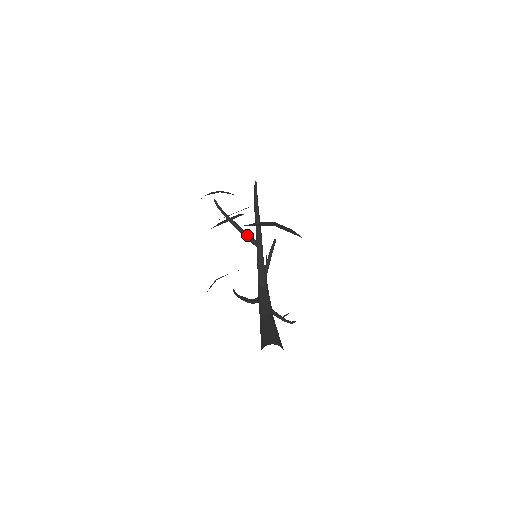
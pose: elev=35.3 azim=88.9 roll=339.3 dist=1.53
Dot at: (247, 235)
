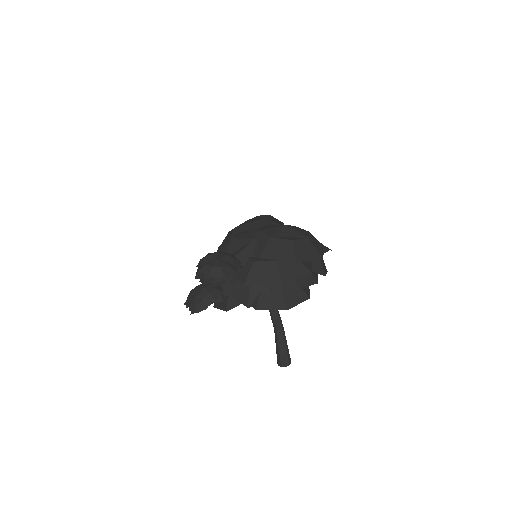
Dot at: occluded
